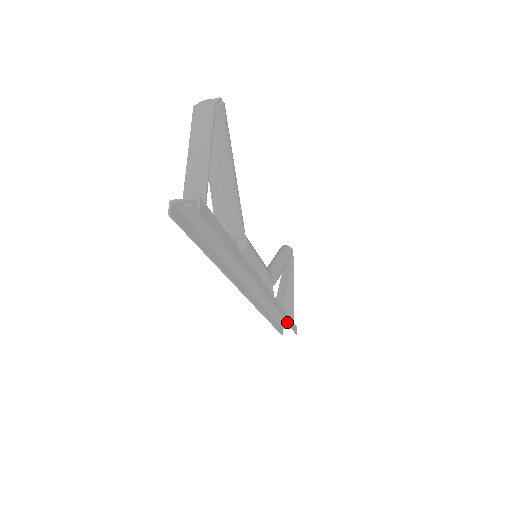
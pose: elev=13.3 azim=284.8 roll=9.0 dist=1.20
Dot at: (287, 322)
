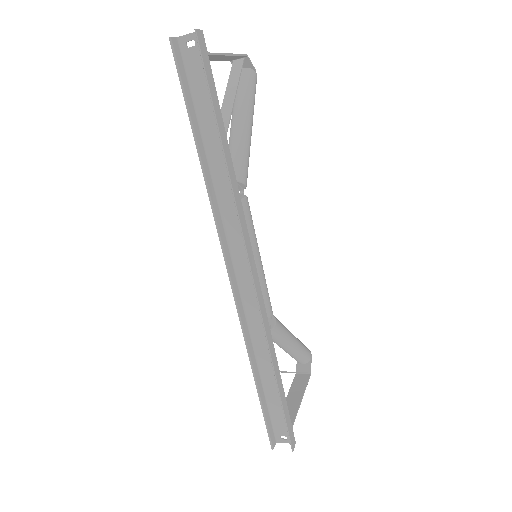
Dot at: (279, 389)
